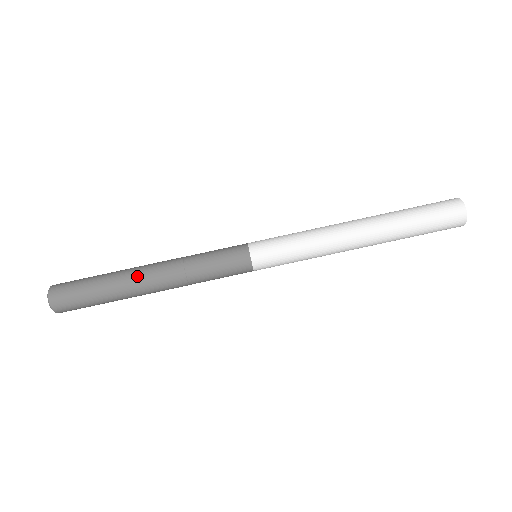
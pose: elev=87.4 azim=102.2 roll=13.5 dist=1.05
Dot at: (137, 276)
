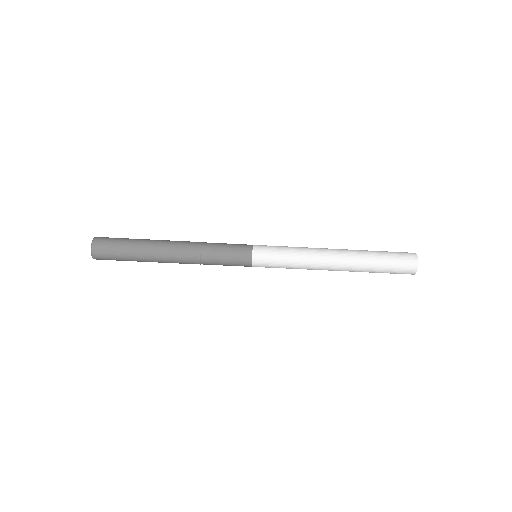
Dot at: (163, 255)
